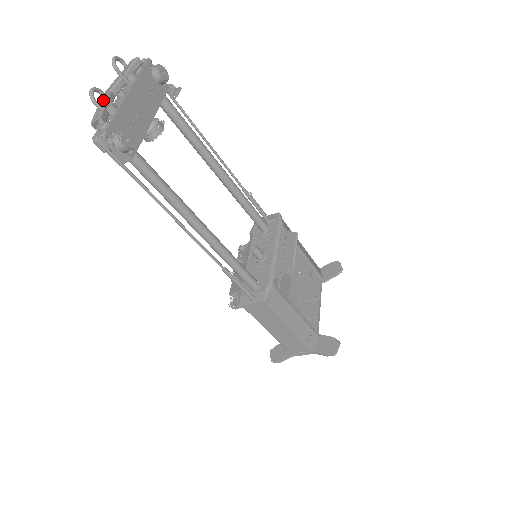
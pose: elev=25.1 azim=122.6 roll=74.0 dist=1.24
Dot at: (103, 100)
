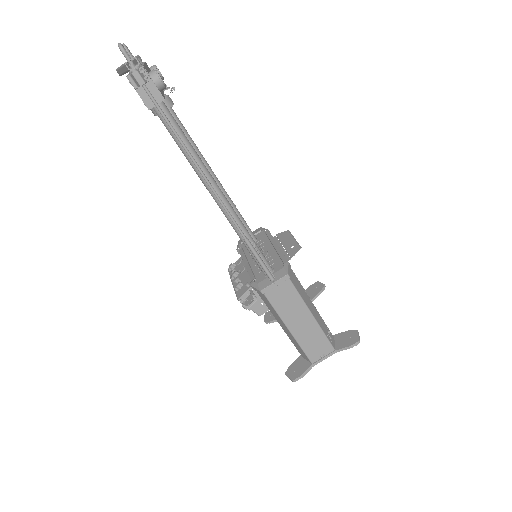
Dot at: occluded
